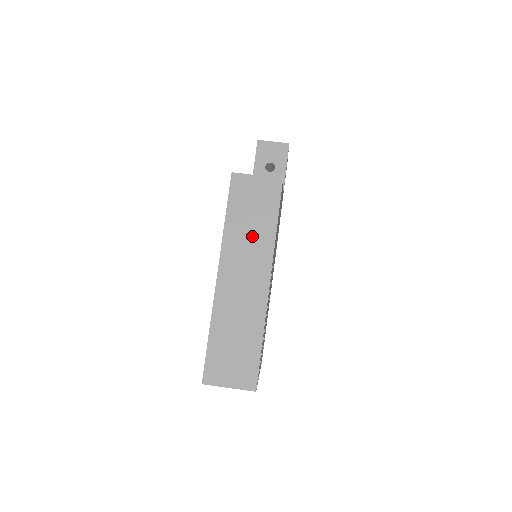
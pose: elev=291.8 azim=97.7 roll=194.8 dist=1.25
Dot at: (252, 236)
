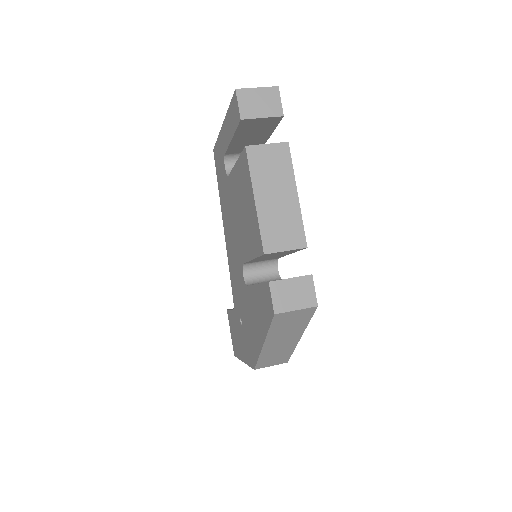
Dot at: occluded
